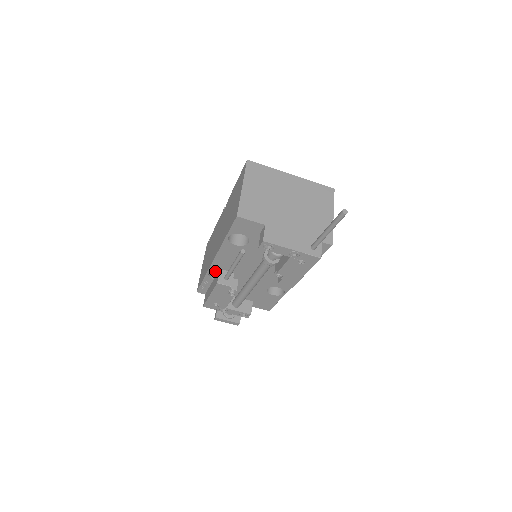
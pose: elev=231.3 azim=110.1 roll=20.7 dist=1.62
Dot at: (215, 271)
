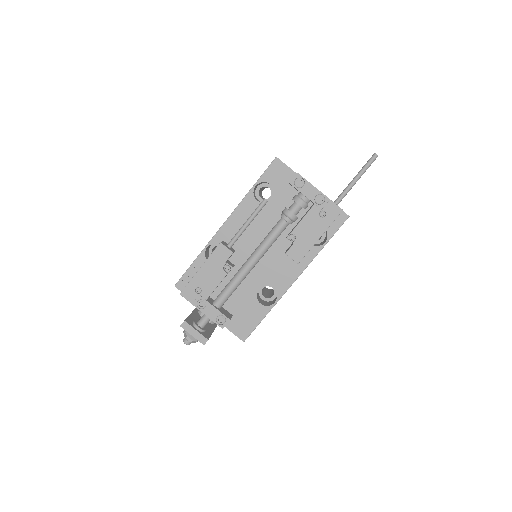
Dot at: occluded
